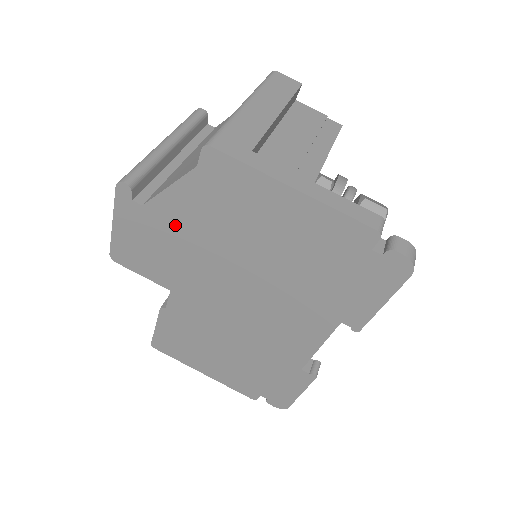
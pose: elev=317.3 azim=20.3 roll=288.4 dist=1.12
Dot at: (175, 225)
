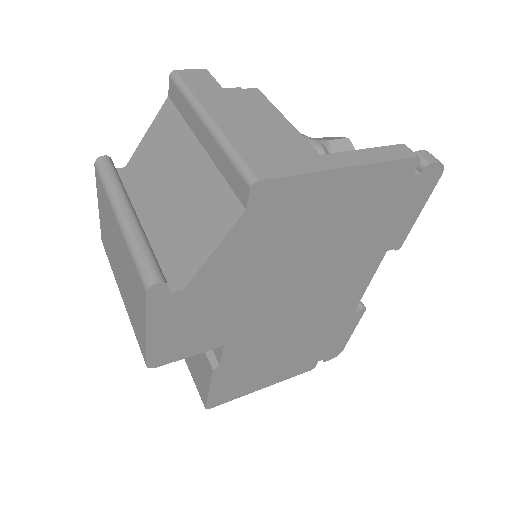
Dot at: (224, 283)
